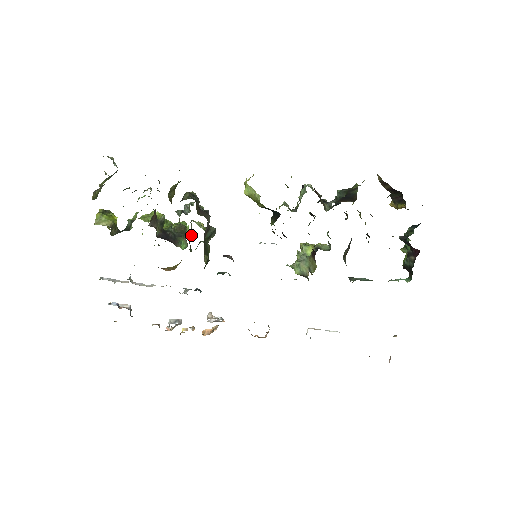
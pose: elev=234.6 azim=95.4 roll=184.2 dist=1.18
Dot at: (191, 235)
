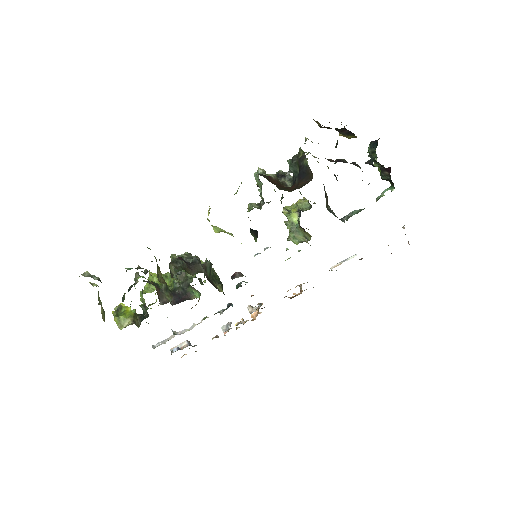
Dot at: (194, 276)
